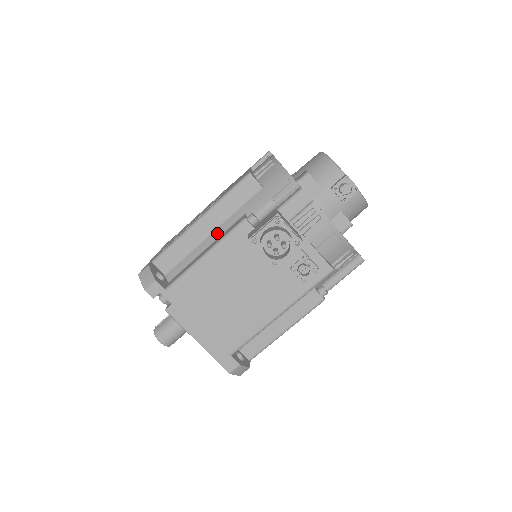
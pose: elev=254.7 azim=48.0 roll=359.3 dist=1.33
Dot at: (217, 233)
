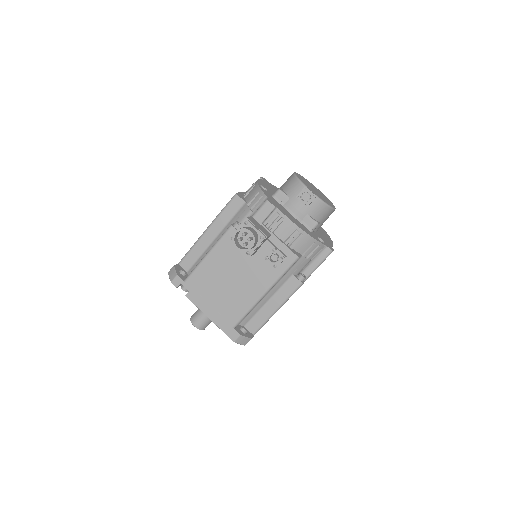
Dot at: occluded
